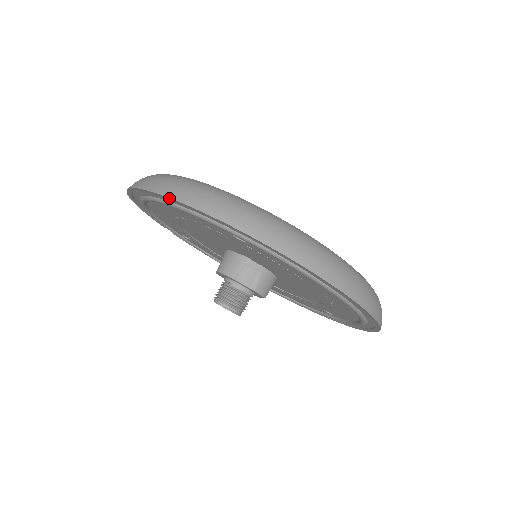
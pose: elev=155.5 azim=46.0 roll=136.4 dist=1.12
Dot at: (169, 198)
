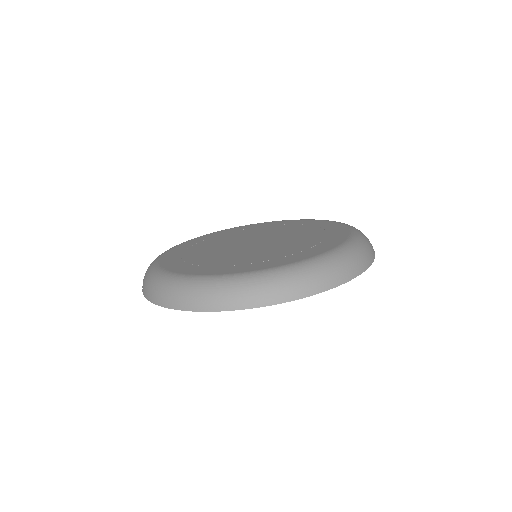
Dot at: occluded
